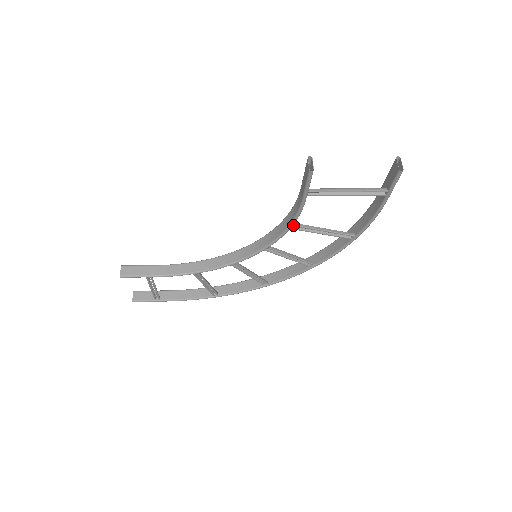
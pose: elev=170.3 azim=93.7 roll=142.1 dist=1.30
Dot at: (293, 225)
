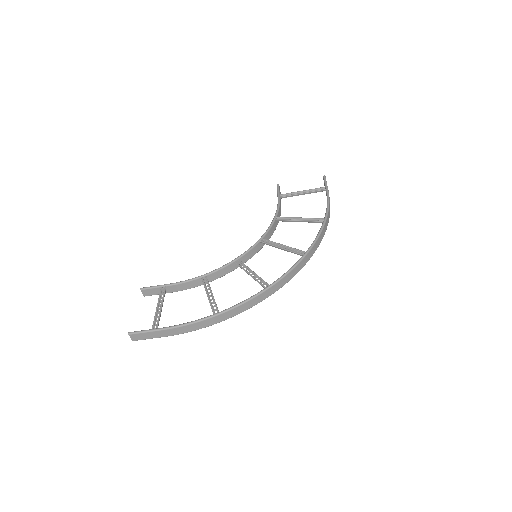
Dot at: (277, 217)
